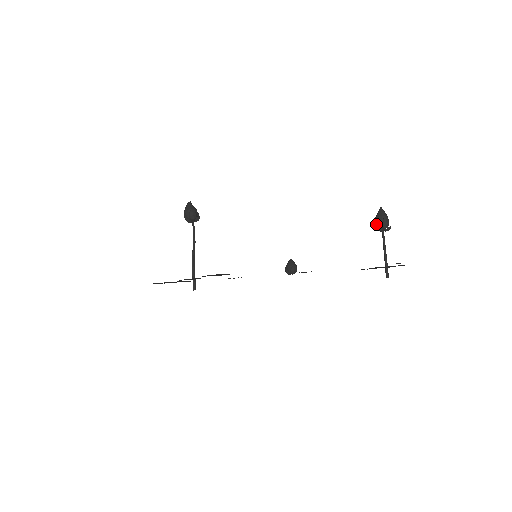
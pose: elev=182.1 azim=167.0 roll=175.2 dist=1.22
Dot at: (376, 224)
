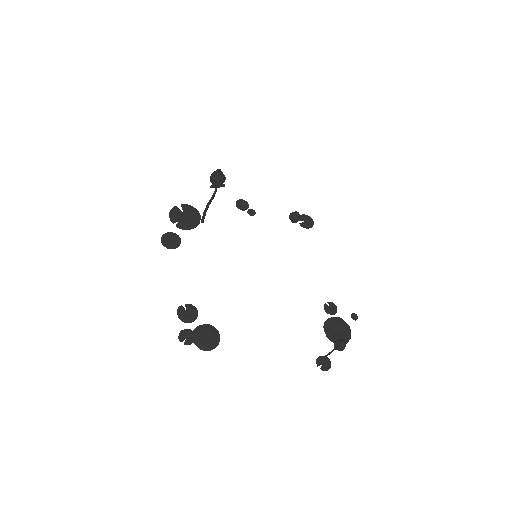
Dot at: (335, 345)
